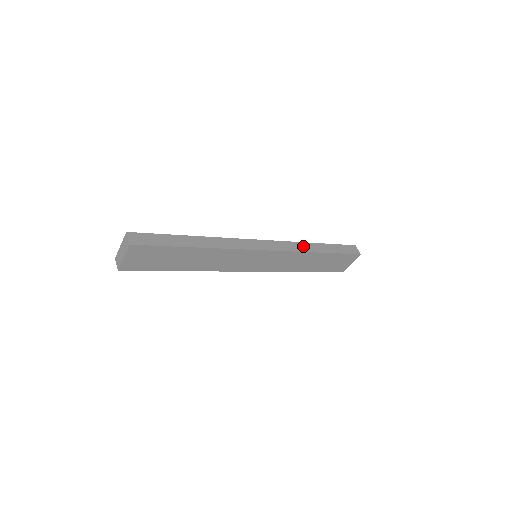
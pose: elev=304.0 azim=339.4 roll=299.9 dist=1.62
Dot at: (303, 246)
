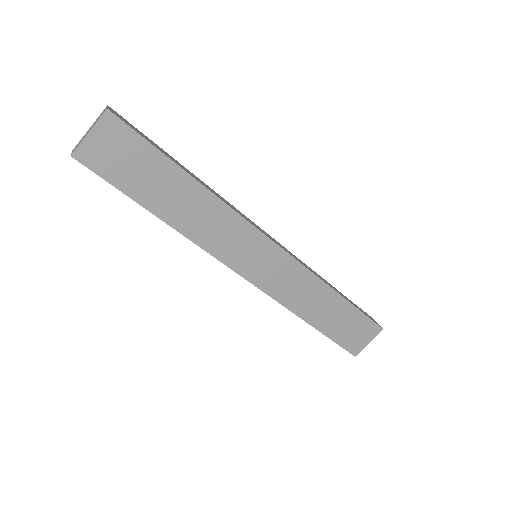
Dot at: (317, 274)
